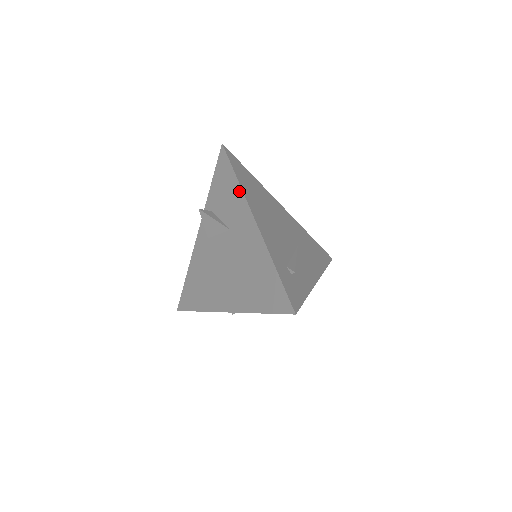
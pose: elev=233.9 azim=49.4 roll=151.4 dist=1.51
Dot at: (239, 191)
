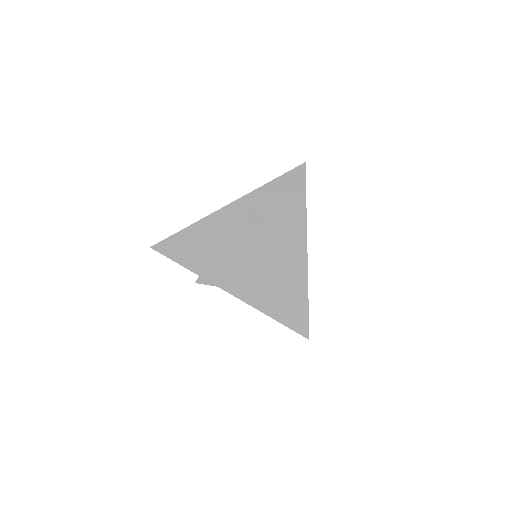
Dot at: (303, 213)
